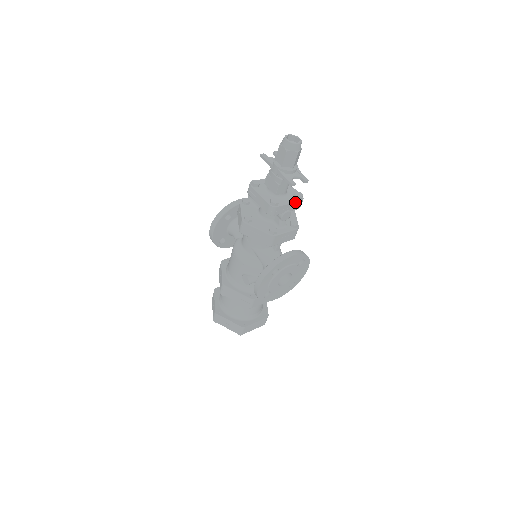
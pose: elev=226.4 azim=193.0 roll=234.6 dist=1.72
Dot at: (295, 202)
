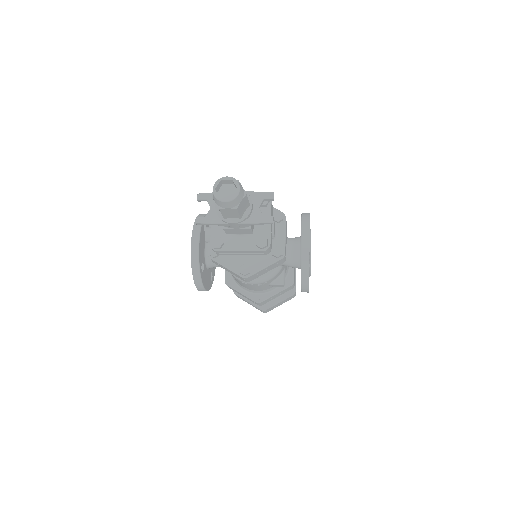
Dot at: (270, 212)
